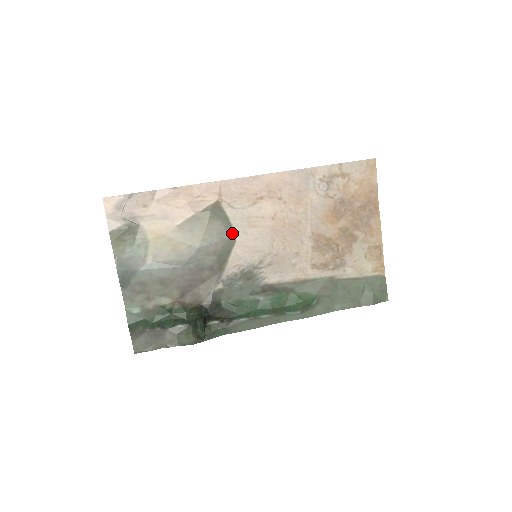
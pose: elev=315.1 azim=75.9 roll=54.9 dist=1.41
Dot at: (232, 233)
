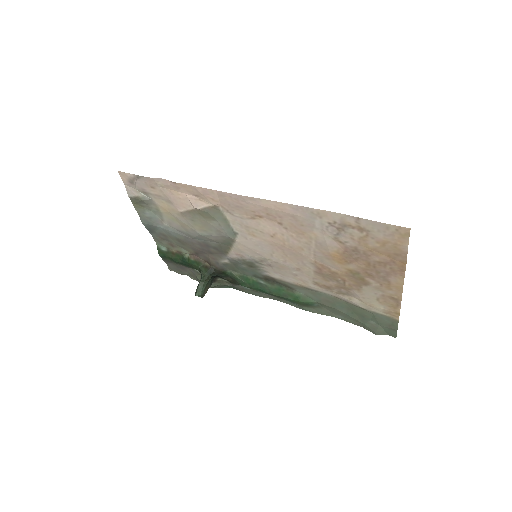
Dot at: (231, 233)
